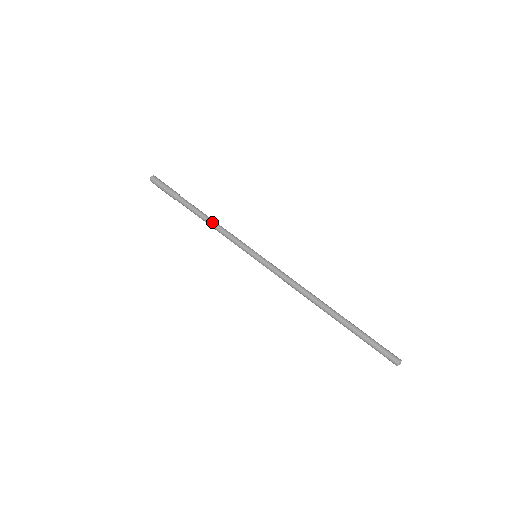
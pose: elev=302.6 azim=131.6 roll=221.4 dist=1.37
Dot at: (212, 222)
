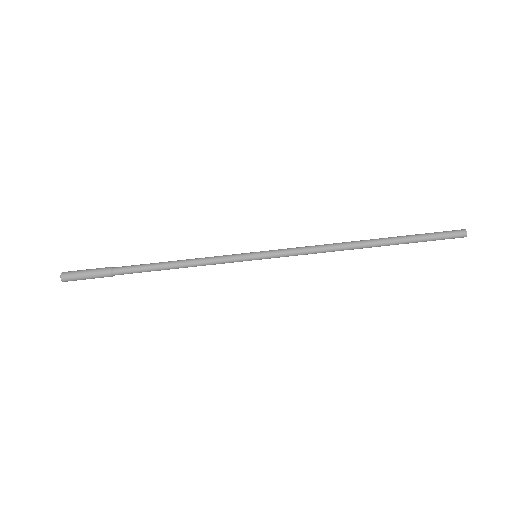
Dot at: (180, 266)
